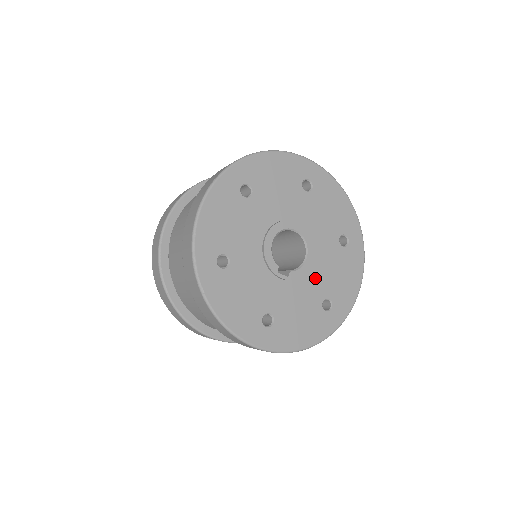
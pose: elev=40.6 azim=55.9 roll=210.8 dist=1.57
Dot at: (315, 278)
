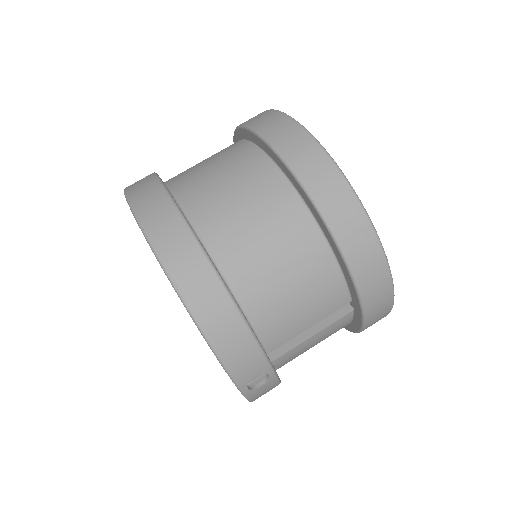
Dot at: occluded
